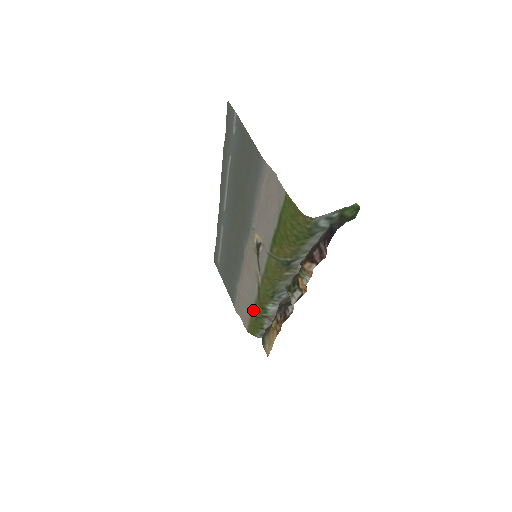
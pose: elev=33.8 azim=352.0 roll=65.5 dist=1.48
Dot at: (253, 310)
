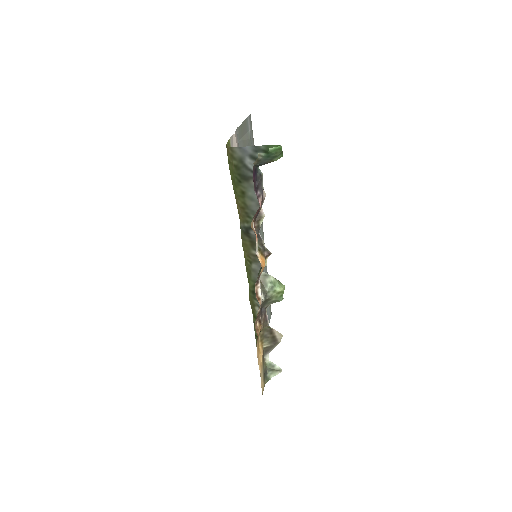
Dot at: occluded
